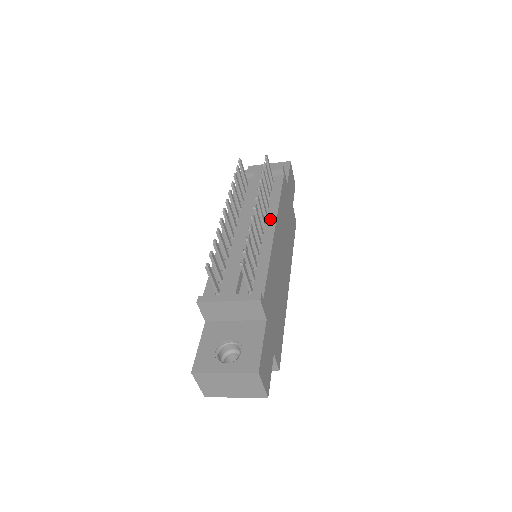
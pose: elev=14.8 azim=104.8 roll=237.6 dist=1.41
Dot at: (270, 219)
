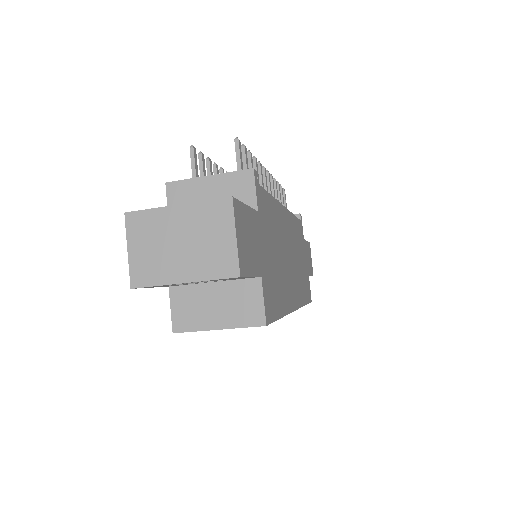
Dot at: occluded
